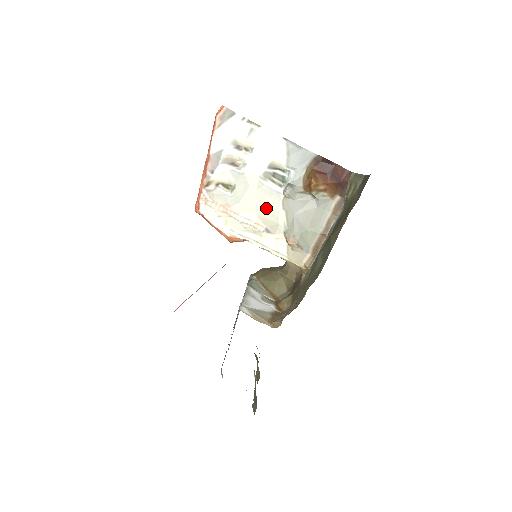
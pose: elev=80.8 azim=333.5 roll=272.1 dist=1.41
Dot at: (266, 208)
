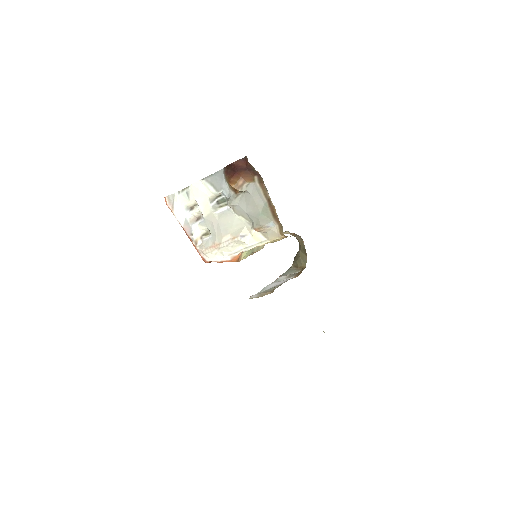
Dot at: (230, 225)
